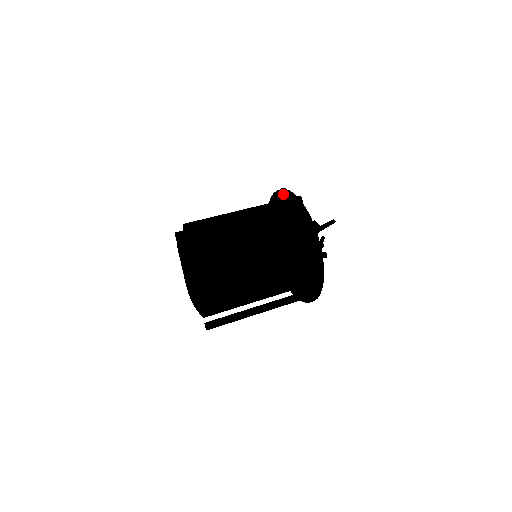
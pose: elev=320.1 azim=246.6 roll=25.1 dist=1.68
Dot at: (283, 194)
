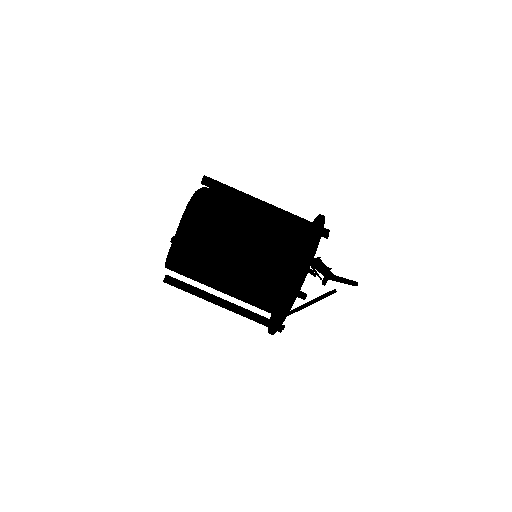
Dot at: (319, 219)
